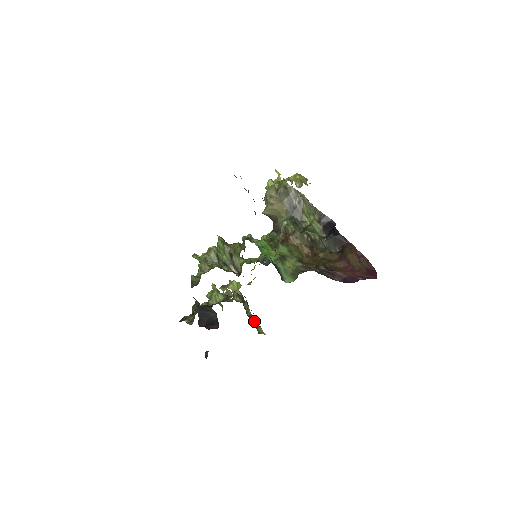
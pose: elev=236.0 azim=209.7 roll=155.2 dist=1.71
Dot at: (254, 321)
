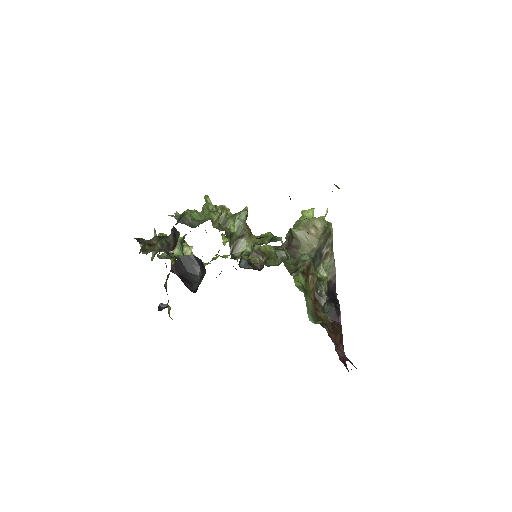
Dot at: occluded
